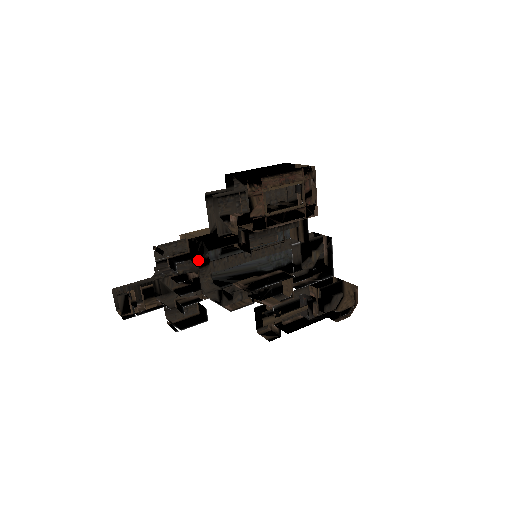
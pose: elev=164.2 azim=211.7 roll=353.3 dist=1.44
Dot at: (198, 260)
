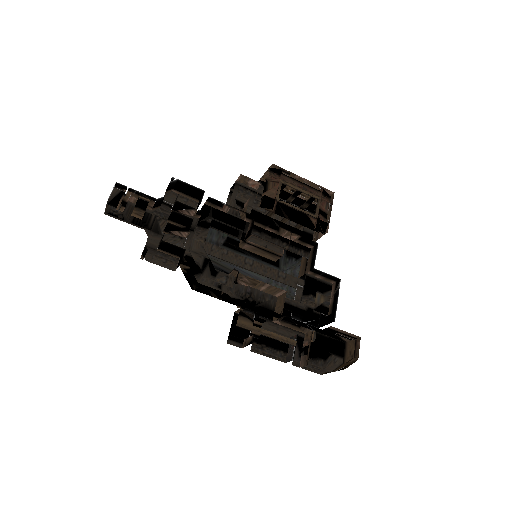
Dot at: (200, 219)
